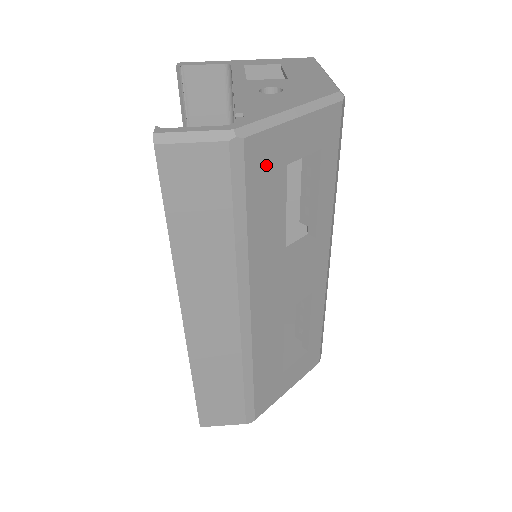
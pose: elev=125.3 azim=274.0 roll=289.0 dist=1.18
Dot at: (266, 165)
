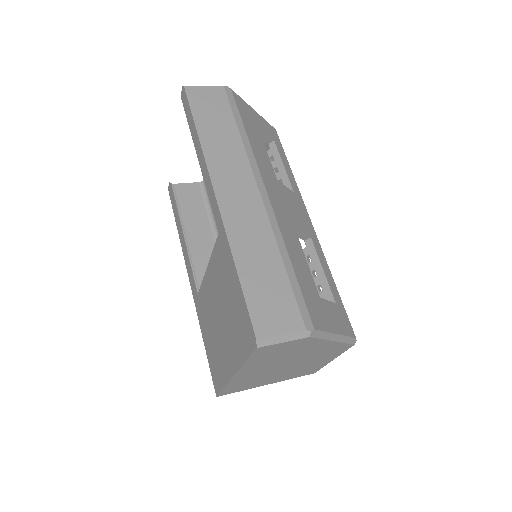
Dot at: (246, 113)
